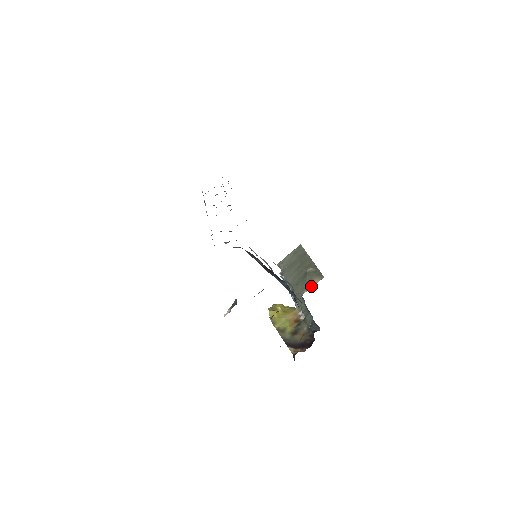
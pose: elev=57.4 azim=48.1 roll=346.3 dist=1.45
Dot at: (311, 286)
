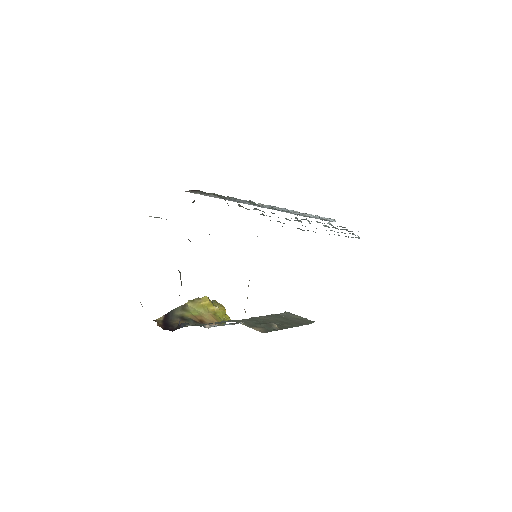
Dot at: (250, 326)
